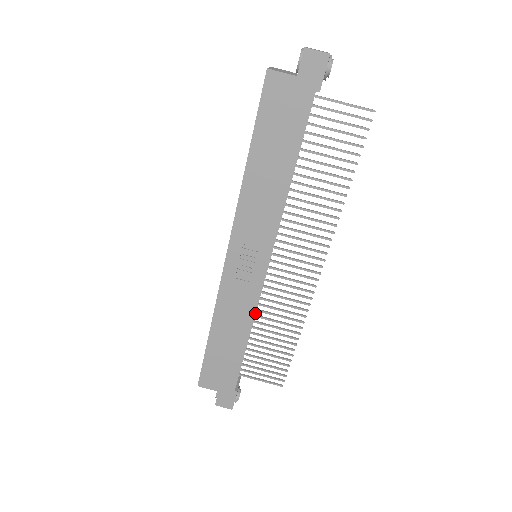
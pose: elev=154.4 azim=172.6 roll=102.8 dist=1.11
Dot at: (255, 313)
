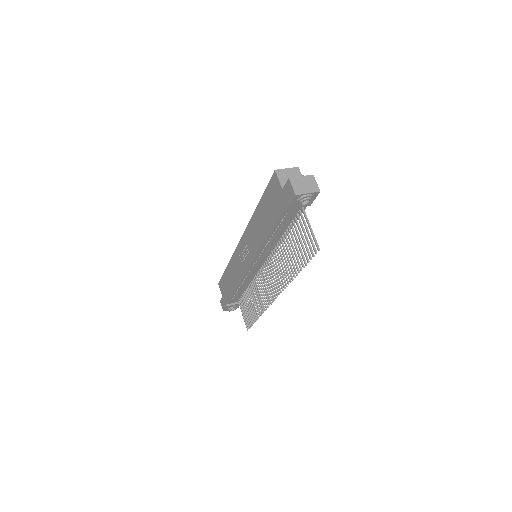
Dot at: (240, 281)
